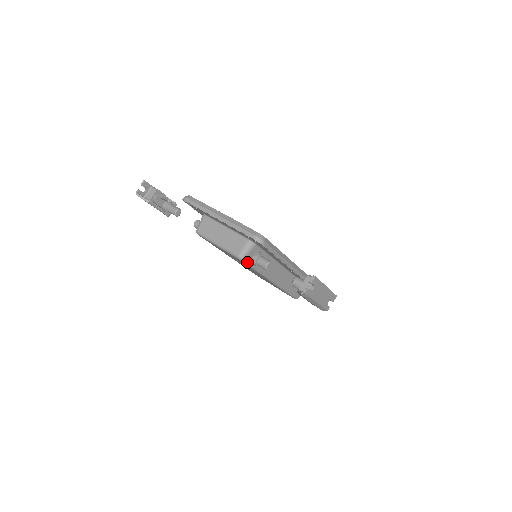
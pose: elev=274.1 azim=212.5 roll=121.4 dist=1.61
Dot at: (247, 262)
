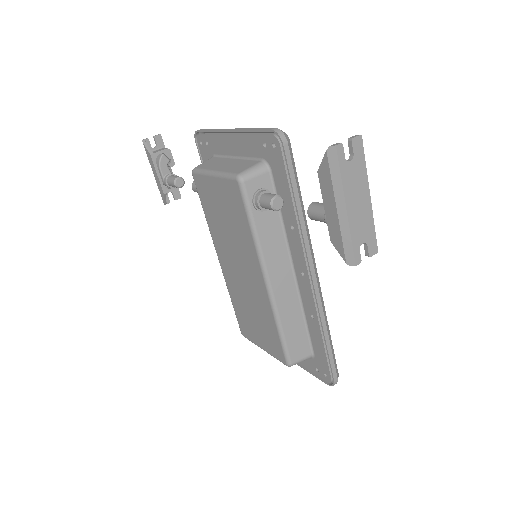
Dot at: (246, 194)
